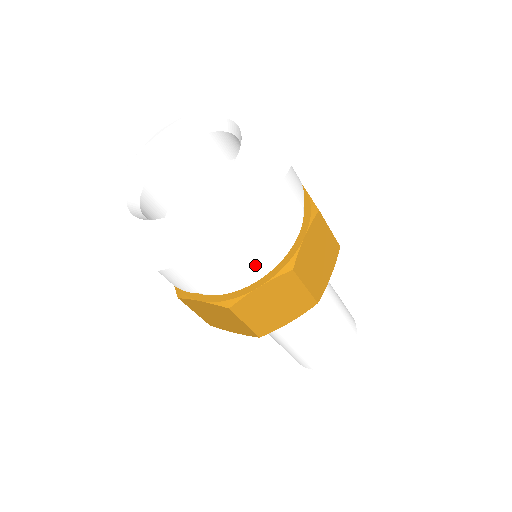
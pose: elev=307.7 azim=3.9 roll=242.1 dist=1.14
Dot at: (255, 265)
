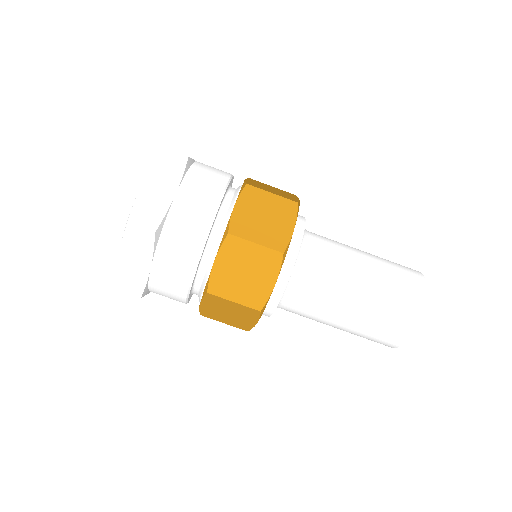
Dot at: (194, 245)
